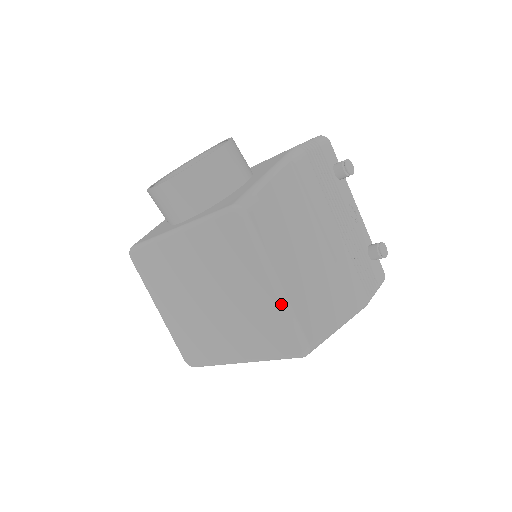
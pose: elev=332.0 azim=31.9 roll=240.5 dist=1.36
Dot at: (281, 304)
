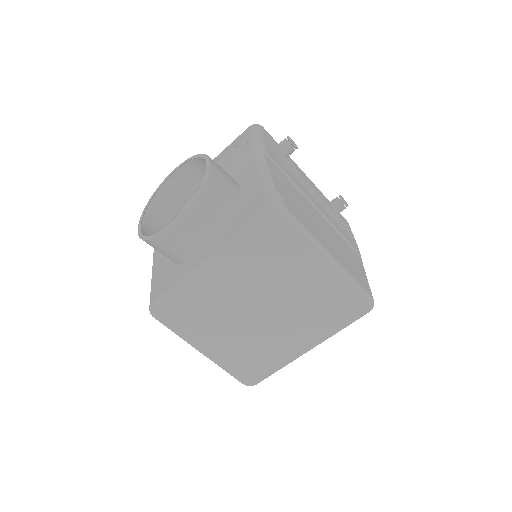
Dot at: (342, 275)
